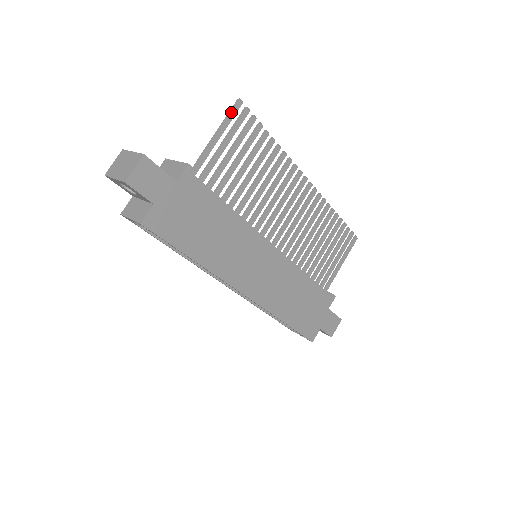
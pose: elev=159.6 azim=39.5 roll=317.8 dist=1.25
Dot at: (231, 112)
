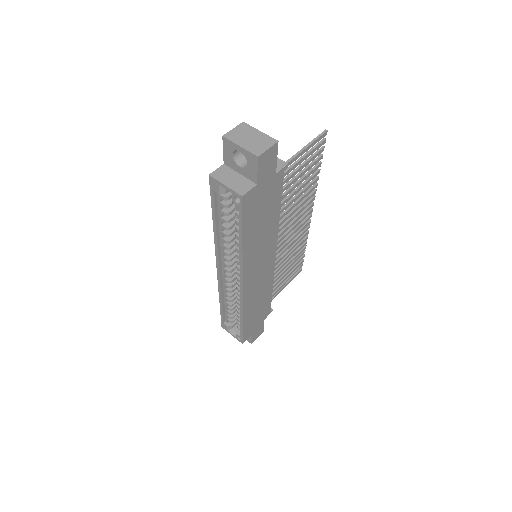
Dot at: (319, 137)
